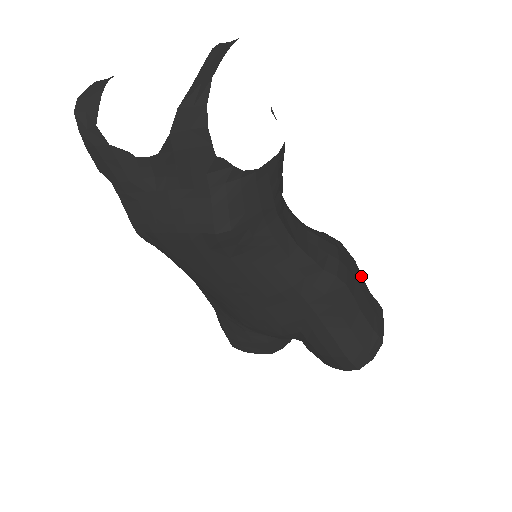
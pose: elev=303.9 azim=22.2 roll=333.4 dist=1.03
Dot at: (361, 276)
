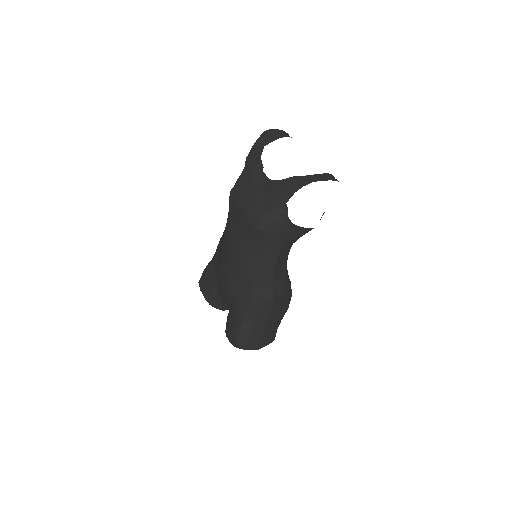
Dot at: occluded
